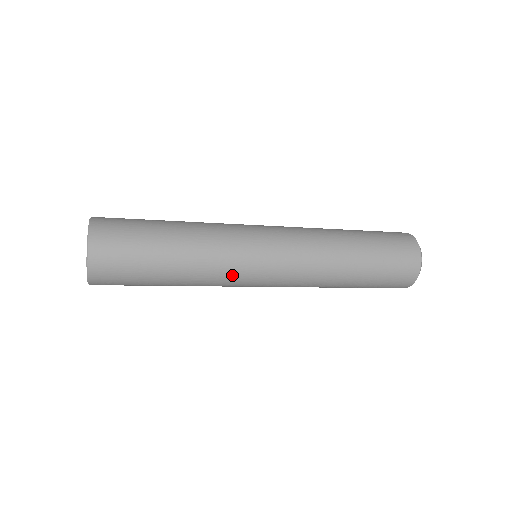
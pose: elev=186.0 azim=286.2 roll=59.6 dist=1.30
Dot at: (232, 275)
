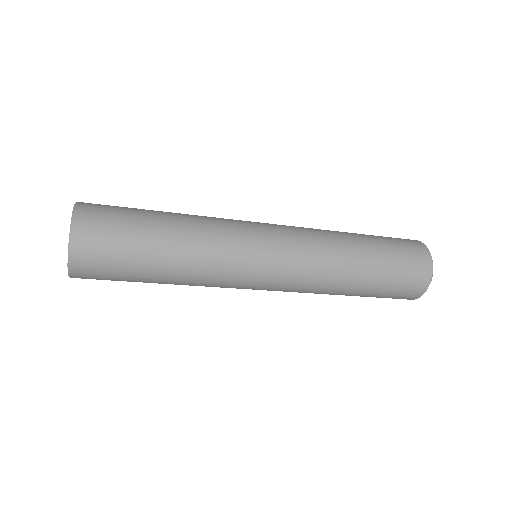
Dot at: (234, 249)
